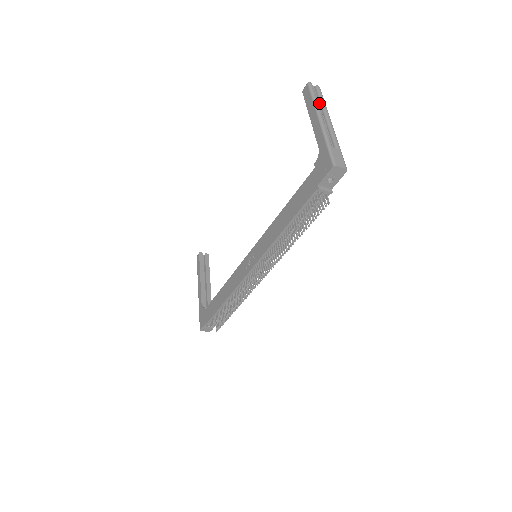
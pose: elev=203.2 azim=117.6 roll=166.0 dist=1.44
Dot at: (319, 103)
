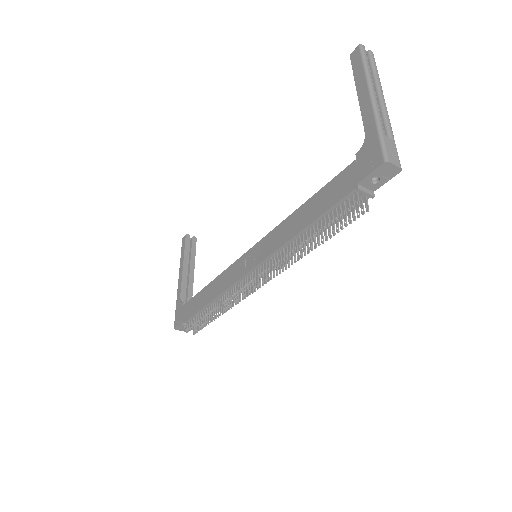
Dot at: (371, 74)
